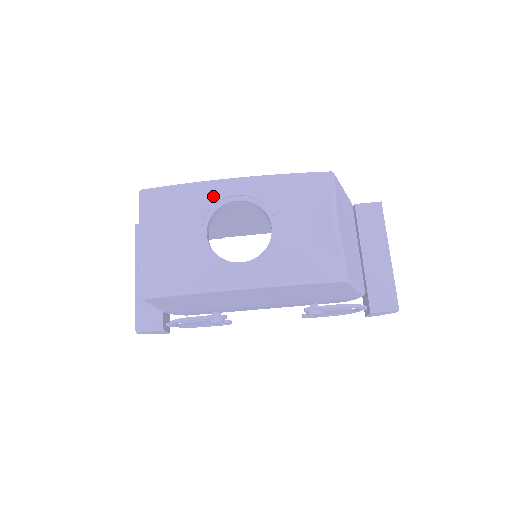
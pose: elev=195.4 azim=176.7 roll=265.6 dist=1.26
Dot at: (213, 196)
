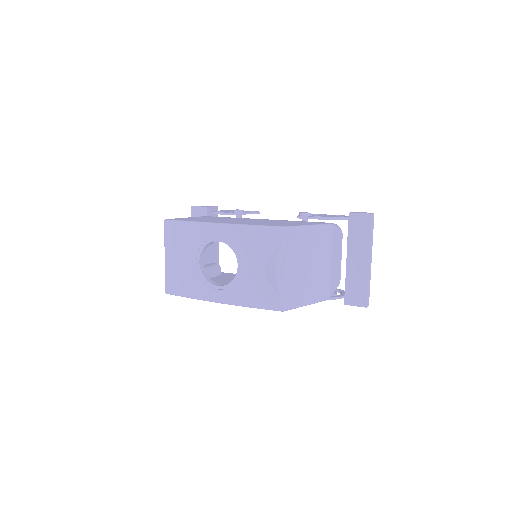
Dot at: (204, 236)
